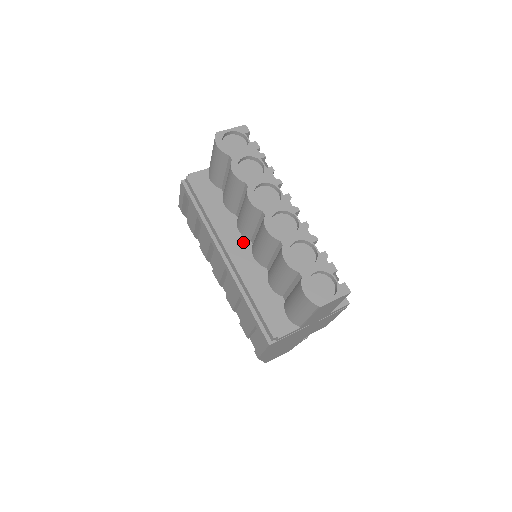
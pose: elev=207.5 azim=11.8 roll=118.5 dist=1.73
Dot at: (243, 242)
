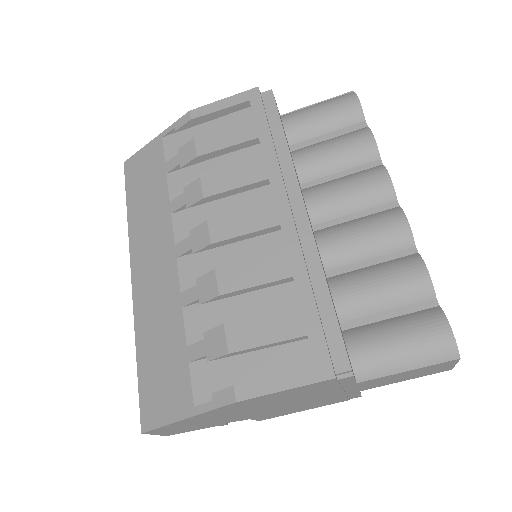
Dot at: (309, 218)
